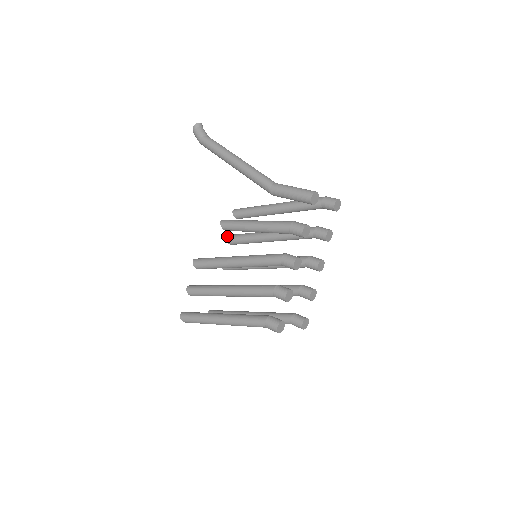
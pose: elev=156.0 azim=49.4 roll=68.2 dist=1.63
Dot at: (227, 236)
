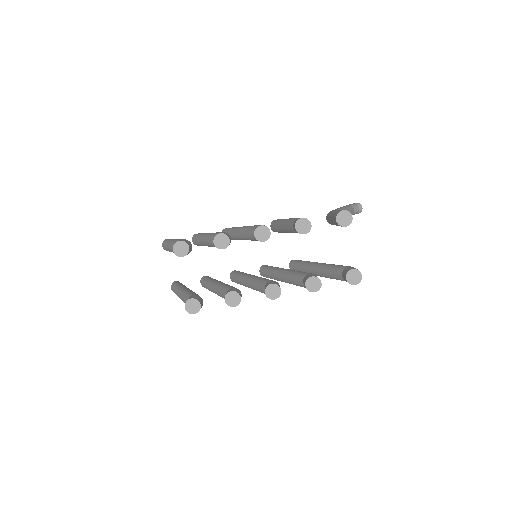
Dot at: occluded
